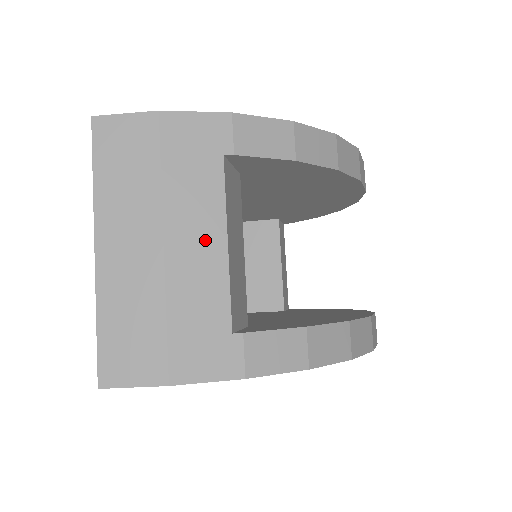
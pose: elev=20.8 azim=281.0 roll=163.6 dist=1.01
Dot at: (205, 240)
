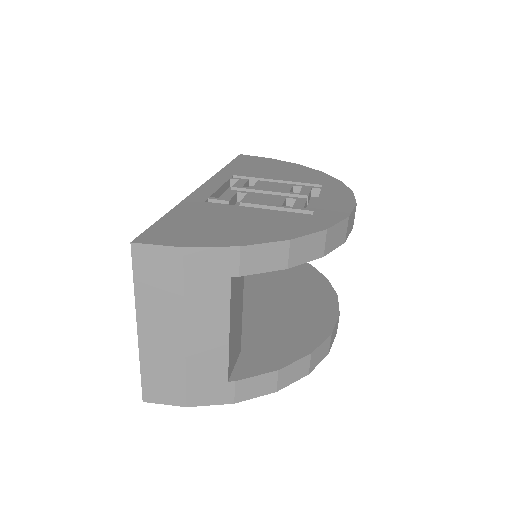
Dot at: (214, 331)
